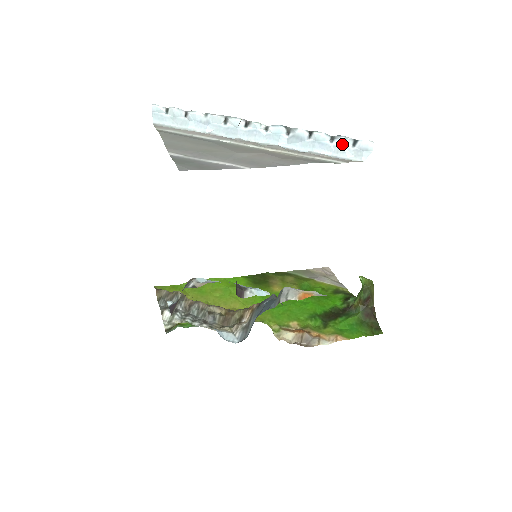
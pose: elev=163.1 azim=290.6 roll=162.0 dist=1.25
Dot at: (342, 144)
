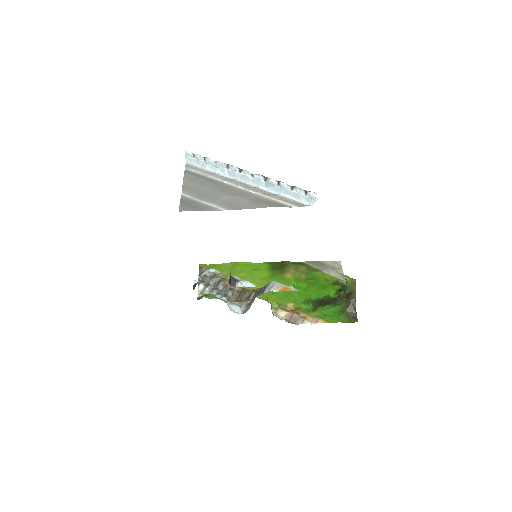
Dot at: (298, 192)
